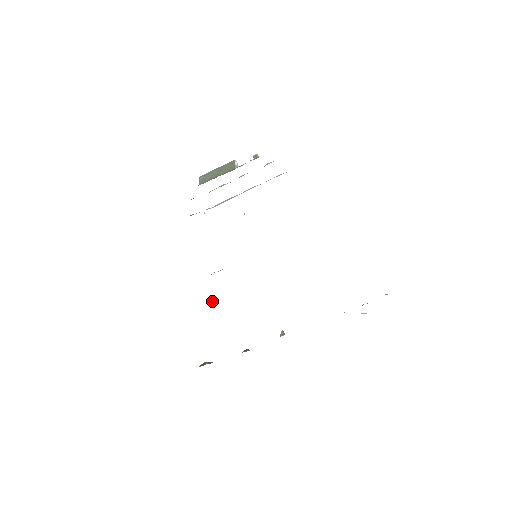
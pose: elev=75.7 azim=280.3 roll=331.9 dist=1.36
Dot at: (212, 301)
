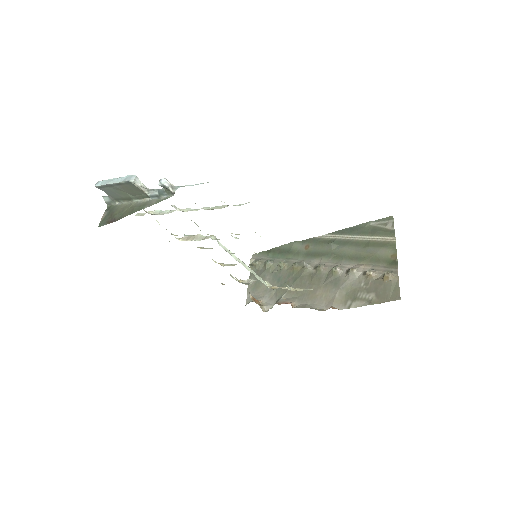
Dot at: occluded
